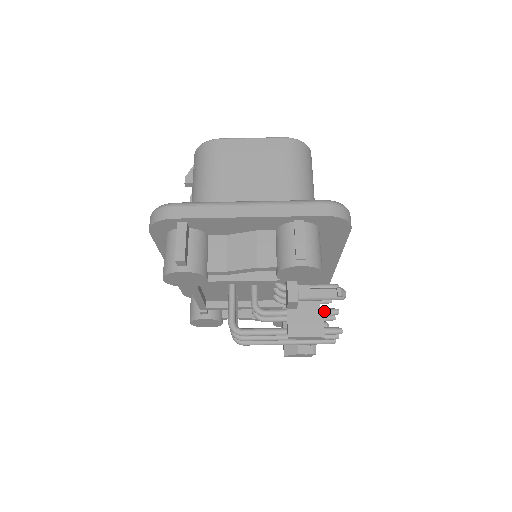
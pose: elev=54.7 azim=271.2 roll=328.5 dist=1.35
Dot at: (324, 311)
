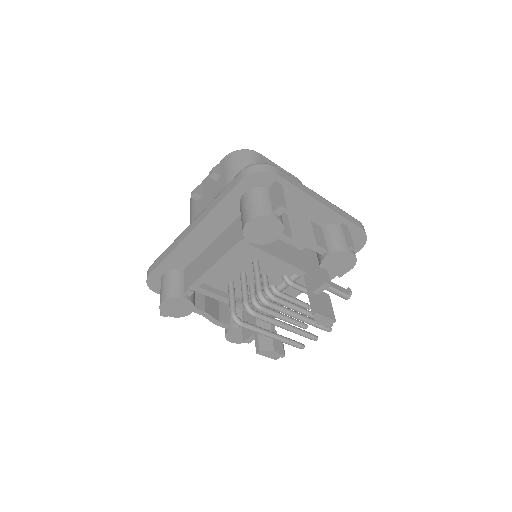
Dot at: occluded
